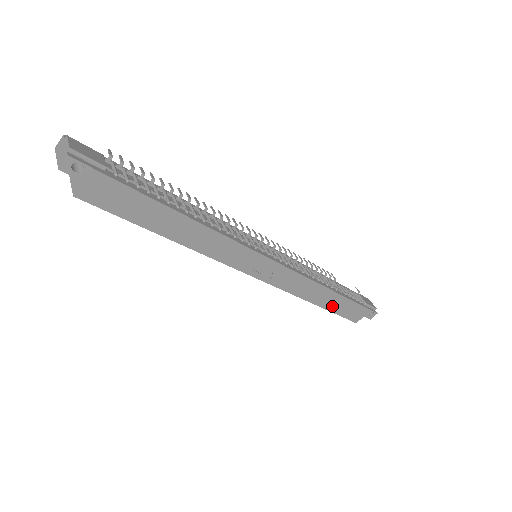
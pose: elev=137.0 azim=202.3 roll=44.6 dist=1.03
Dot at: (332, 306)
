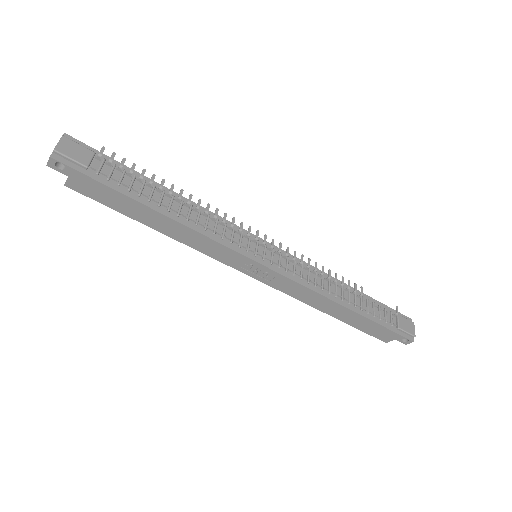
Dot at: (349, 320)
